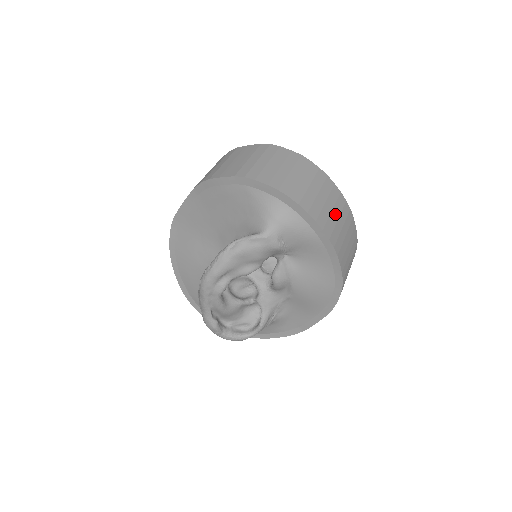
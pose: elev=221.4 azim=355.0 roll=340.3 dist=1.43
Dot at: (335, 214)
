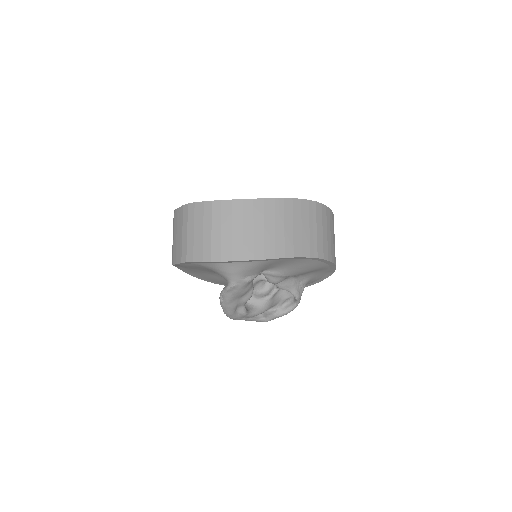
Dot at: (269, 228)
